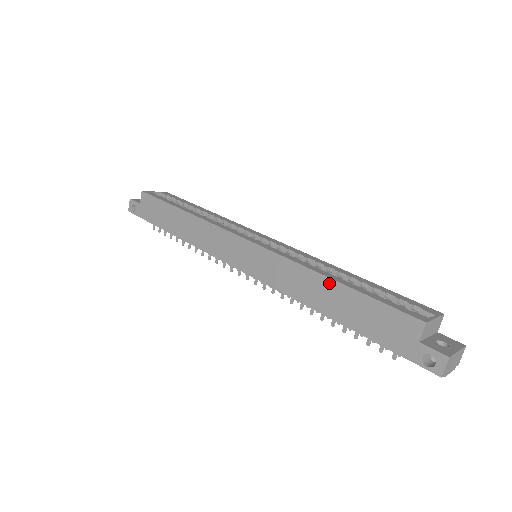
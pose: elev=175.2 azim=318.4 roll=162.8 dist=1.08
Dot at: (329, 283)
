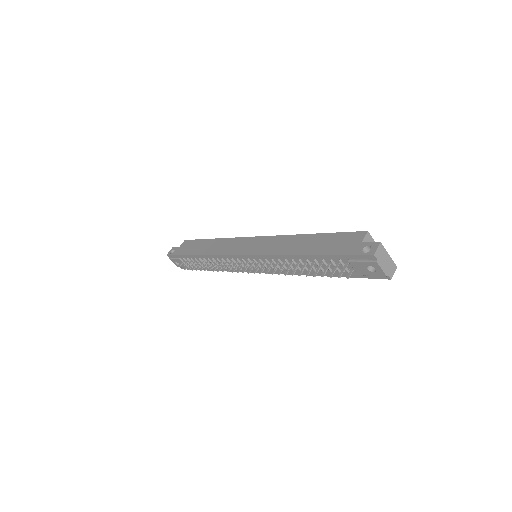
Dot at: (306, 236)
